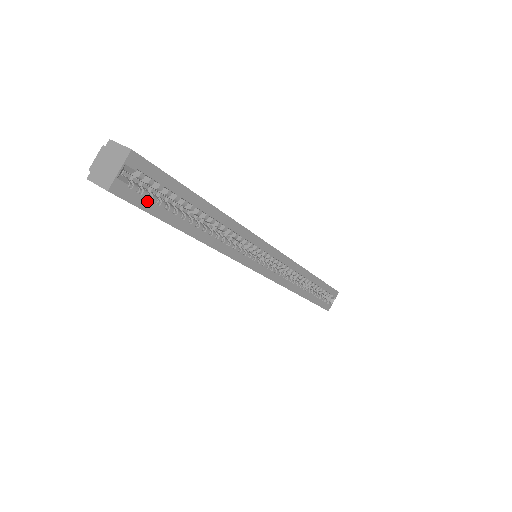
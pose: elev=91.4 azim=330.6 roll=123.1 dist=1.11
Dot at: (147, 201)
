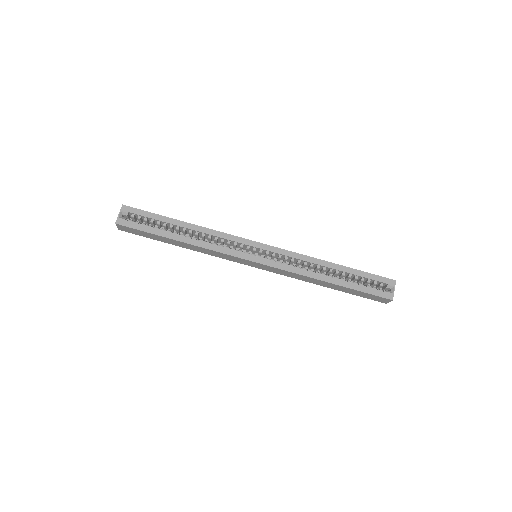
Dot at: (138, 225)
